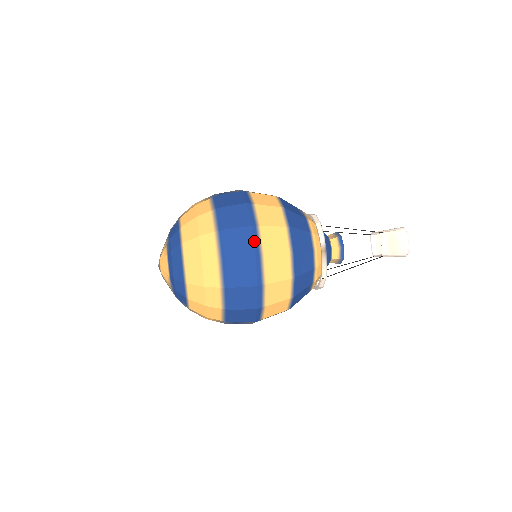
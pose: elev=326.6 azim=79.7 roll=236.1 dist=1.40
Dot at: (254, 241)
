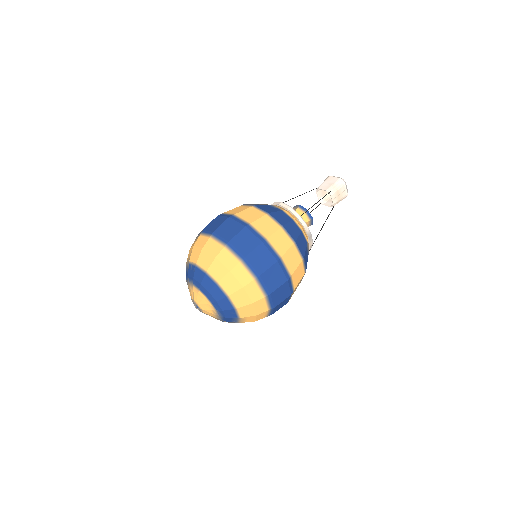
Dot at: (283, 271)
